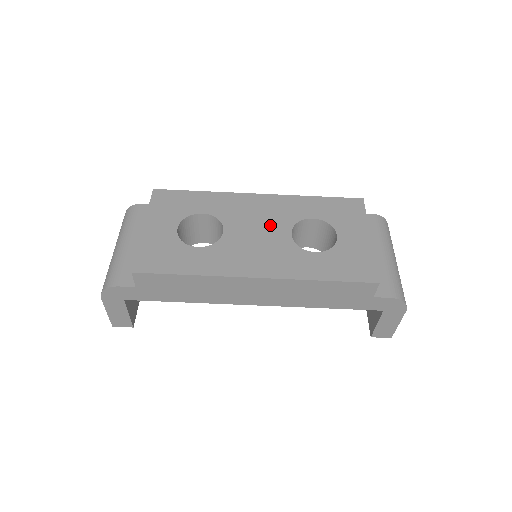
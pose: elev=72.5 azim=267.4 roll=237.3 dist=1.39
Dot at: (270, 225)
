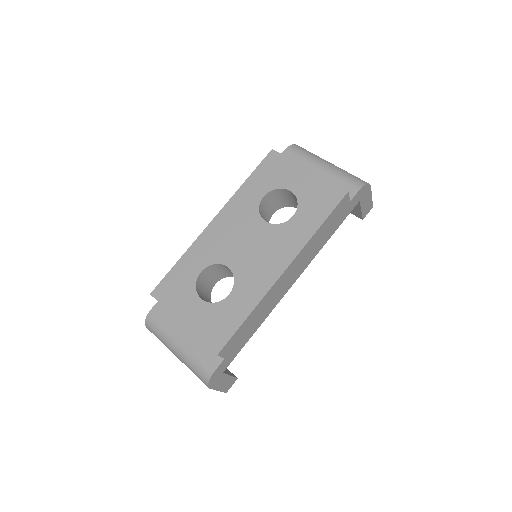
Dot at: (247, 231)
